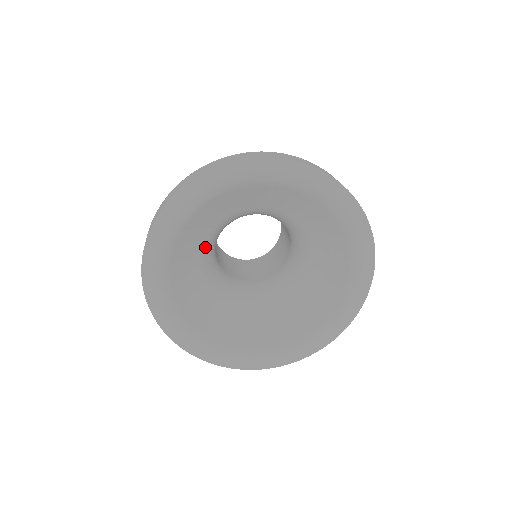
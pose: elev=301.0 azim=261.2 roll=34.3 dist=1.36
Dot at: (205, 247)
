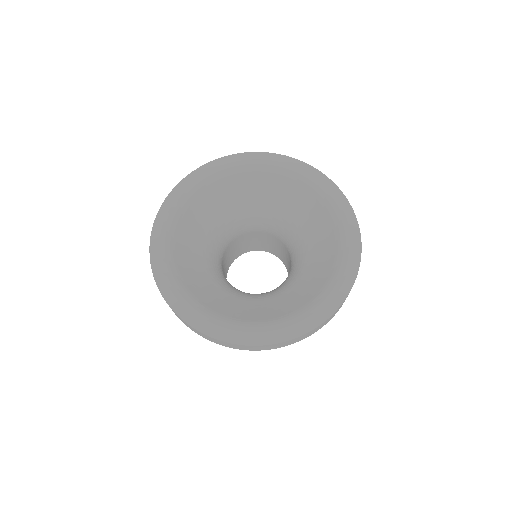
Dot at: (216, 227)
